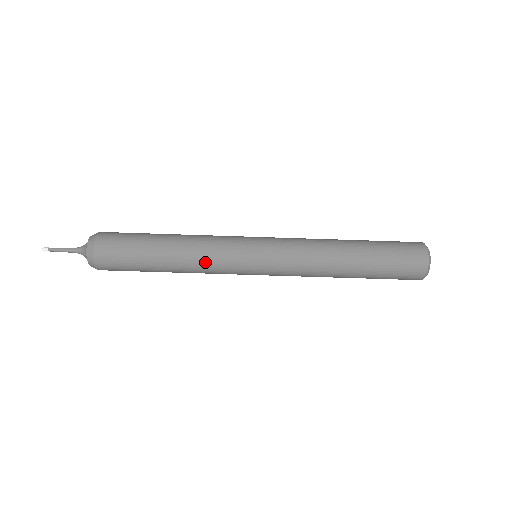
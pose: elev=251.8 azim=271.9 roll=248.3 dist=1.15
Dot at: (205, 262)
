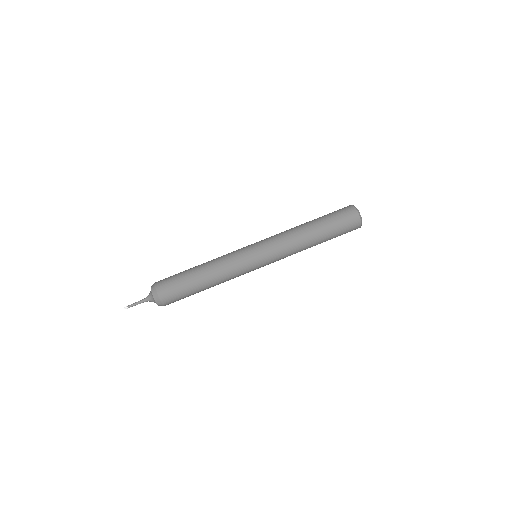
Dot at: (229, 276)
